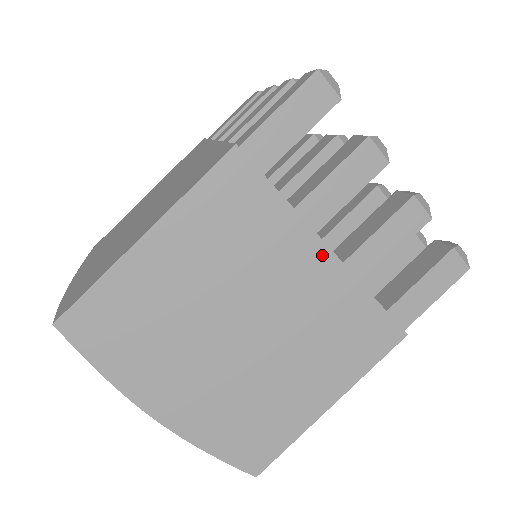
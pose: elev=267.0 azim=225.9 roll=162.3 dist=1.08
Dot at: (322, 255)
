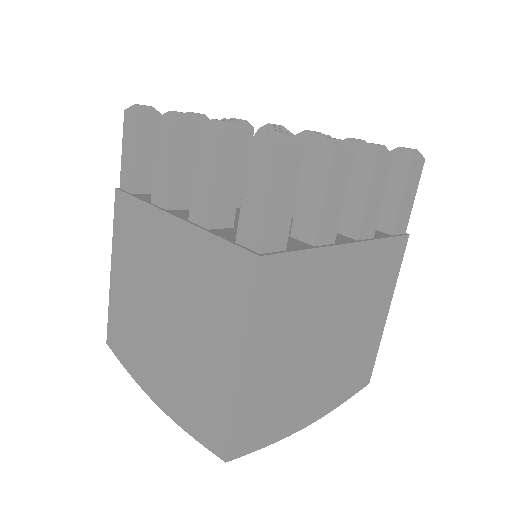
Dot at: (346, 252)
